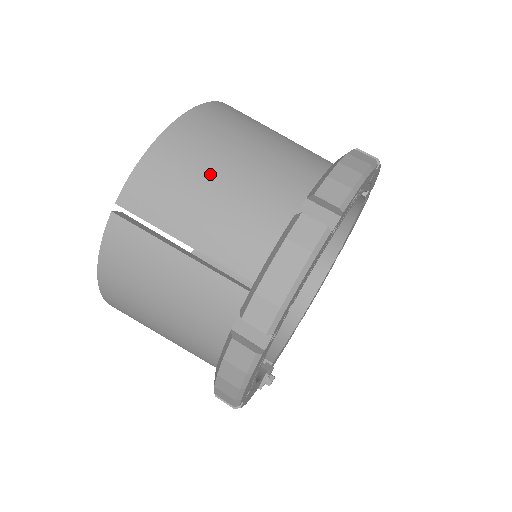
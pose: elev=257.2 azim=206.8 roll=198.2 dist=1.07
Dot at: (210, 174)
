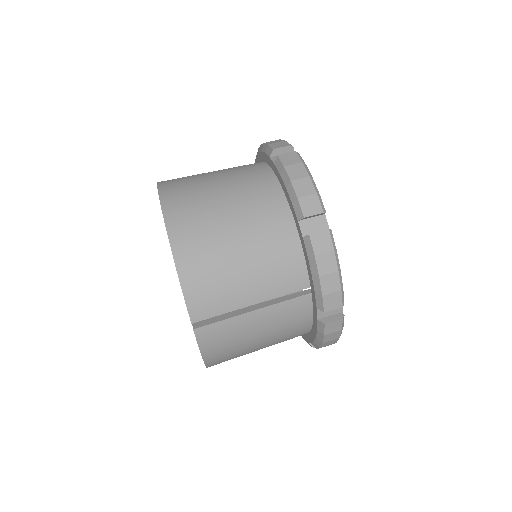
Dot at: (229, 256)
